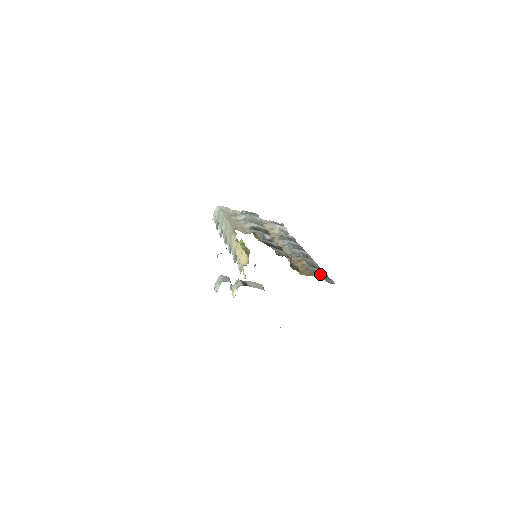
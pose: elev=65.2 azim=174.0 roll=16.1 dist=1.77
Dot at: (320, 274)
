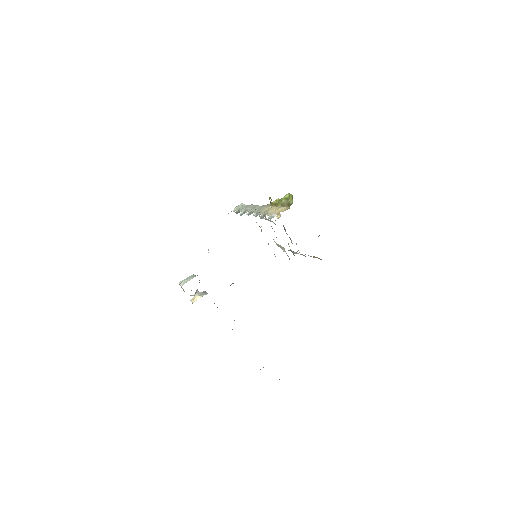
Dot at: occluded
